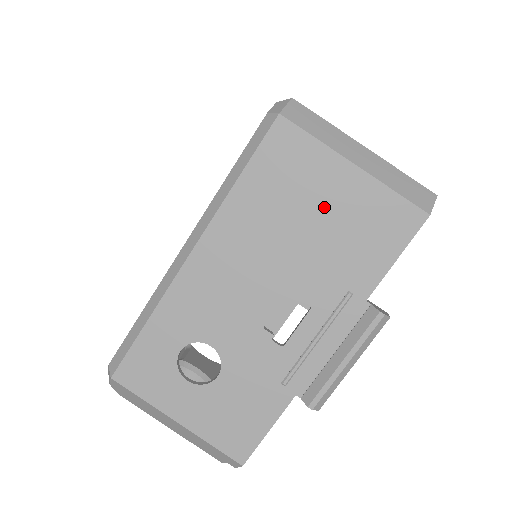
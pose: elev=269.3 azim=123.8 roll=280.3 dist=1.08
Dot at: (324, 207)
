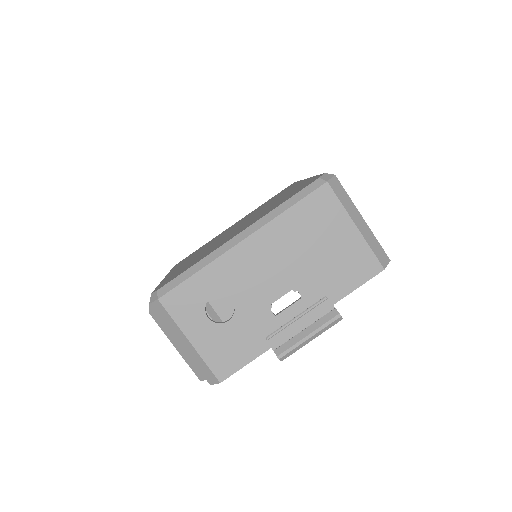
Dot at: (331, 243)
